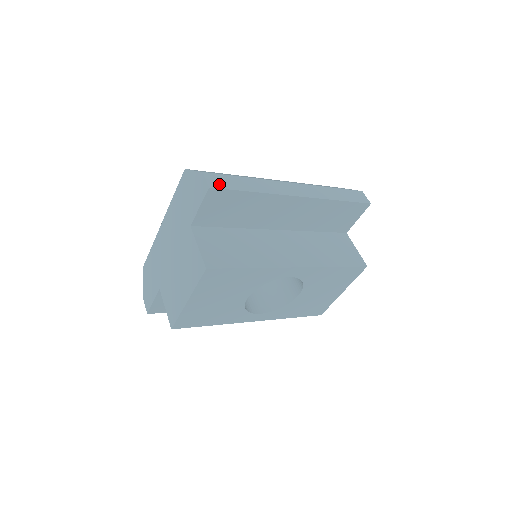
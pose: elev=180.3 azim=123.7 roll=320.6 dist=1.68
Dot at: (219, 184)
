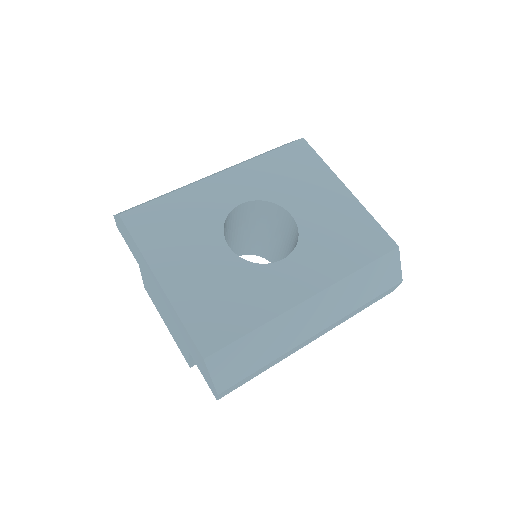
Dot at: occluded
